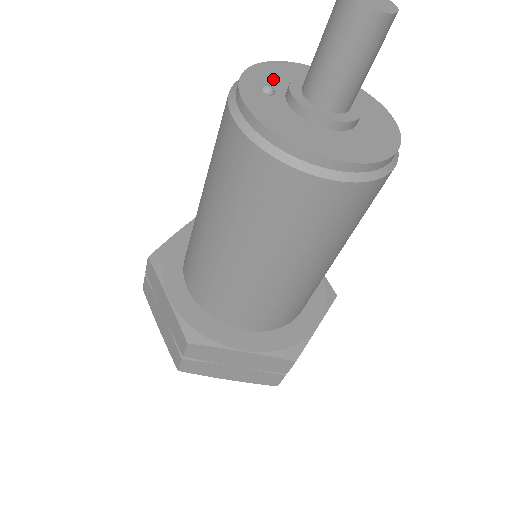
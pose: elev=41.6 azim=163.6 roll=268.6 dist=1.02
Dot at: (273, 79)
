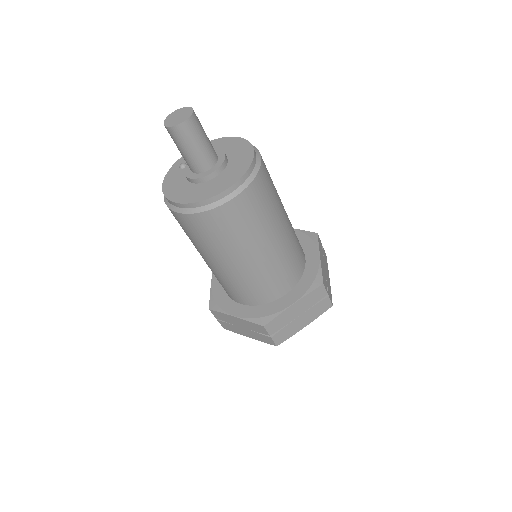
Dot at: occluded
